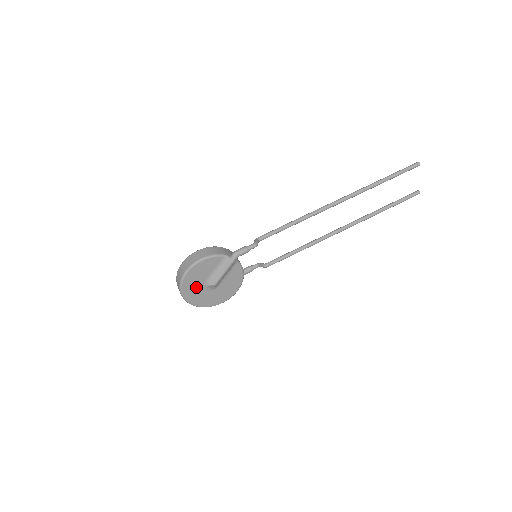
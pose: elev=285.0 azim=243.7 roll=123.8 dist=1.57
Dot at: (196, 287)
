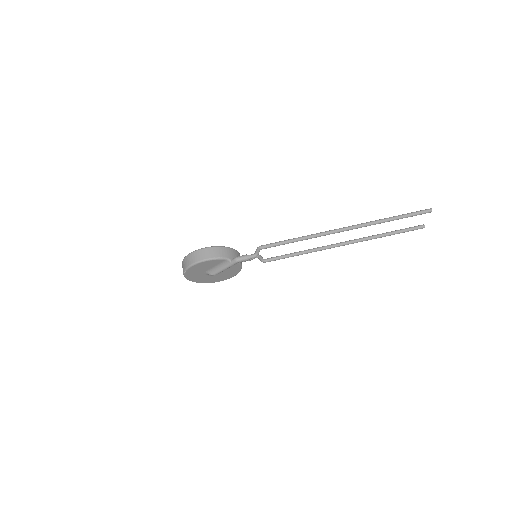
Dot at: (198, 273)
